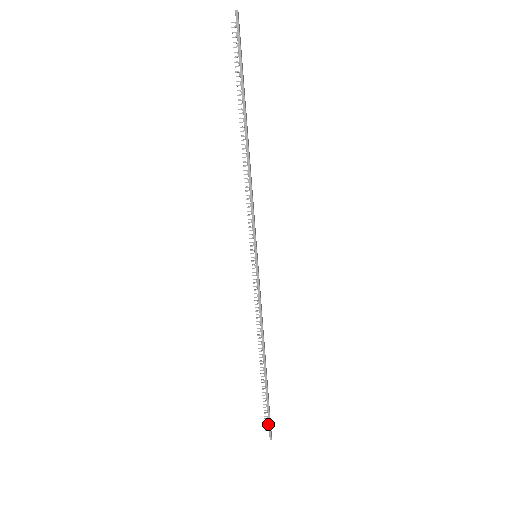
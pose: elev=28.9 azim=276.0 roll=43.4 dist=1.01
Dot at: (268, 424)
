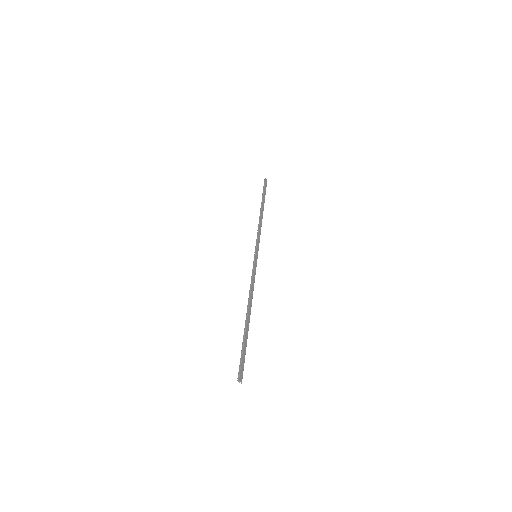
Dot at: (239, 366)
